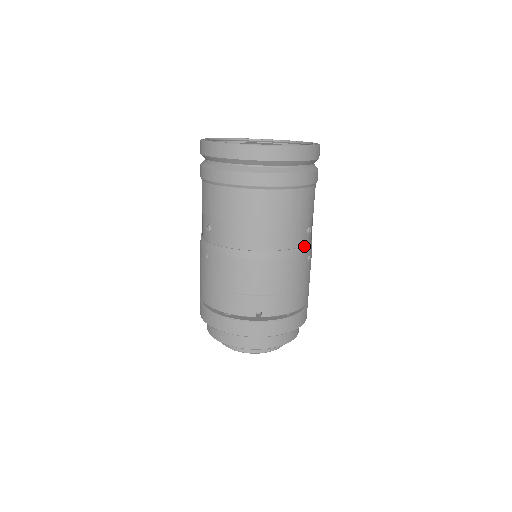
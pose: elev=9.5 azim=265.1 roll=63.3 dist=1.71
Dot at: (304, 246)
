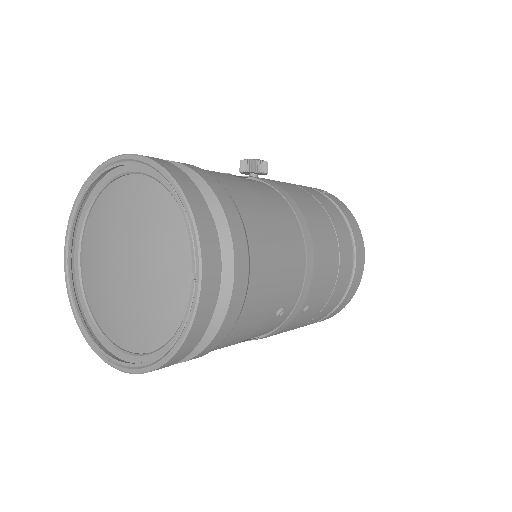
Dot at: (284, 322)
